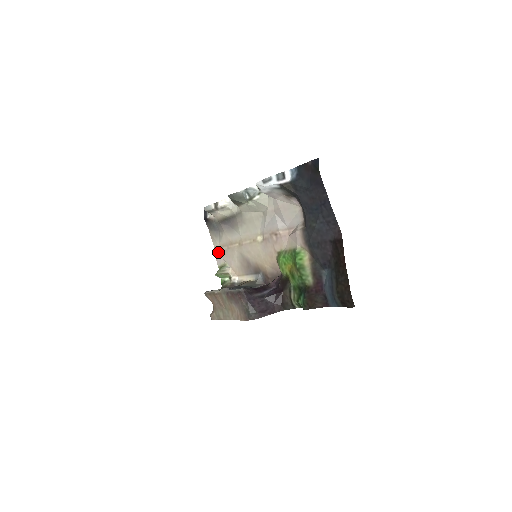
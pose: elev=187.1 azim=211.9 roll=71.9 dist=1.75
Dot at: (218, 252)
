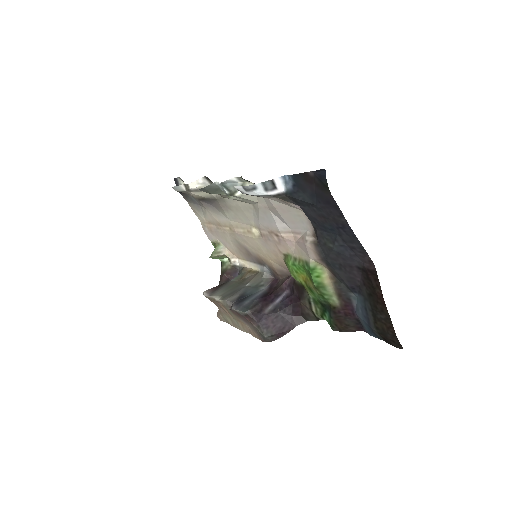
Dot at: (206, 228)
